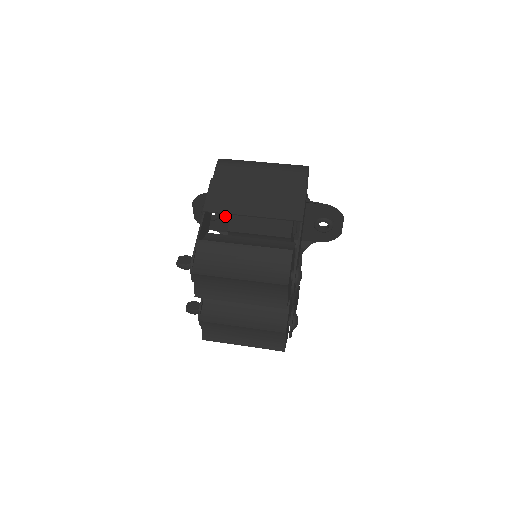
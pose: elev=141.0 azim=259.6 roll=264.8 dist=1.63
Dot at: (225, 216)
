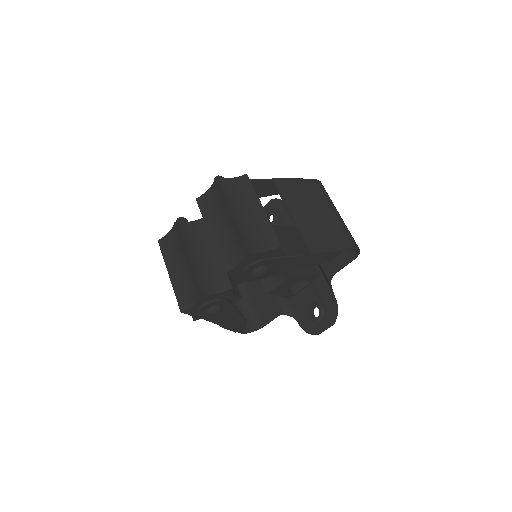
Dot at: occluded
